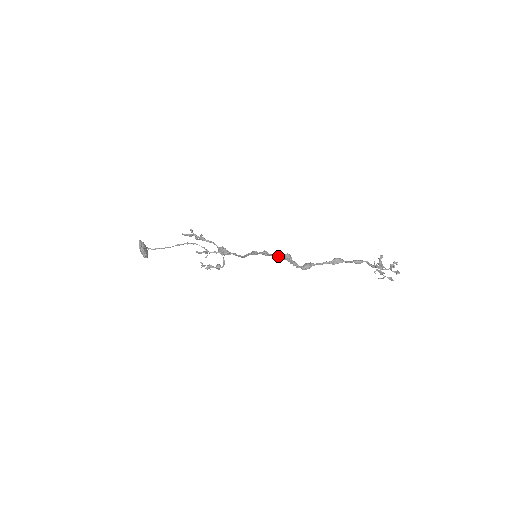
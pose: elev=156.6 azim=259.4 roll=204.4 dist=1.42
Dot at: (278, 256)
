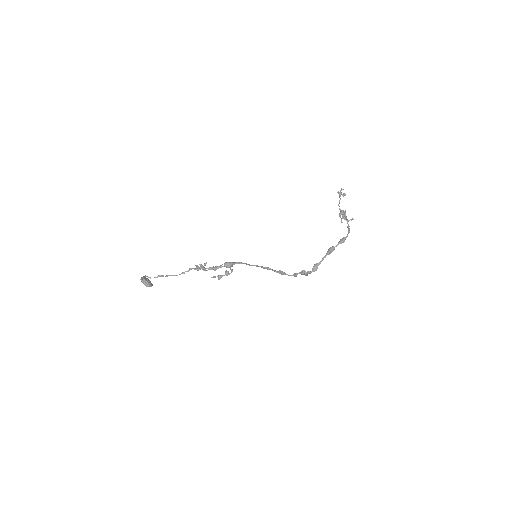
Dot at: occluded
